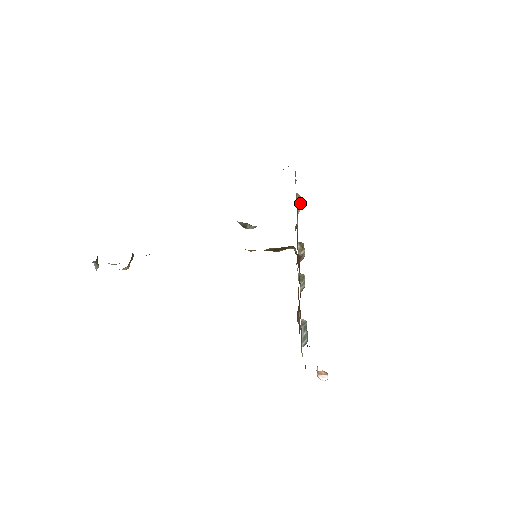
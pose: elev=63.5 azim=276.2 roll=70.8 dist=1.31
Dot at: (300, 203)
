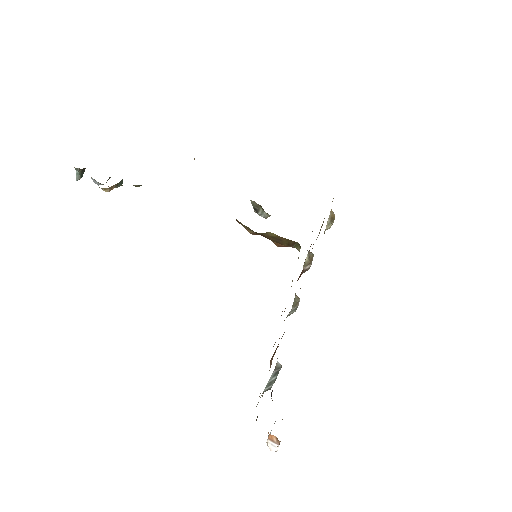
Dot at: (330, 223)
